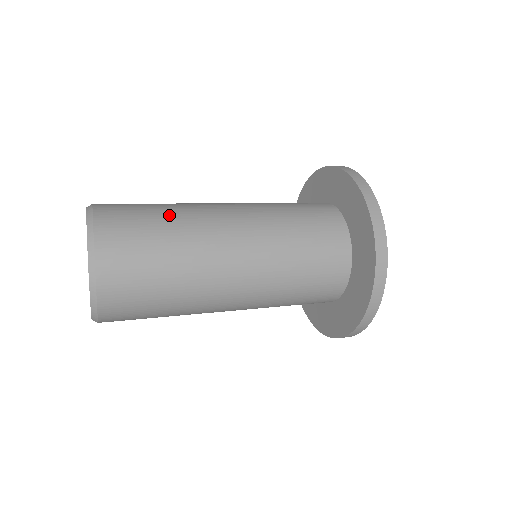
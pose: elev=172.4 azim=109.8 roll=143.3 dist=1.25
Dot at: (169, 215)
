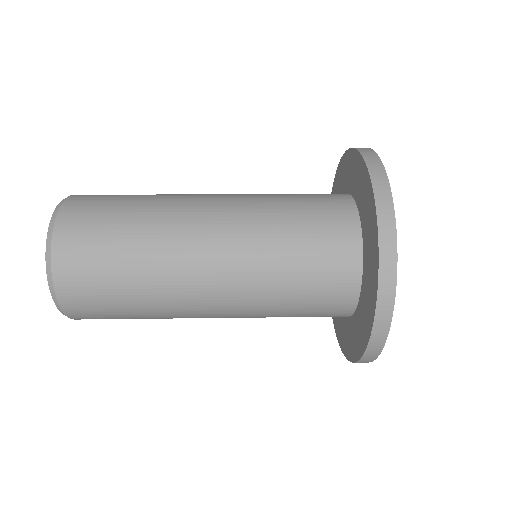
Dot at: occluded
